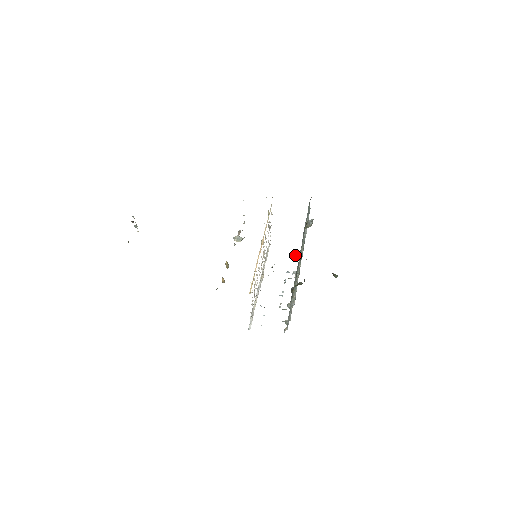
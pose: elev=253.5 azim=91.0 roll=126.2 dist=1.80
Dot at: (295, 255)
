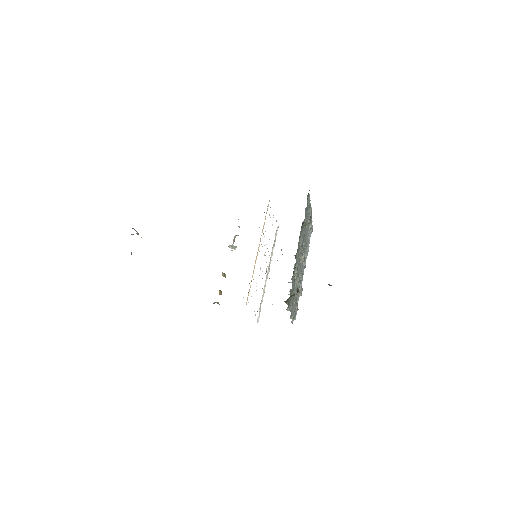
Dot at: occluded
